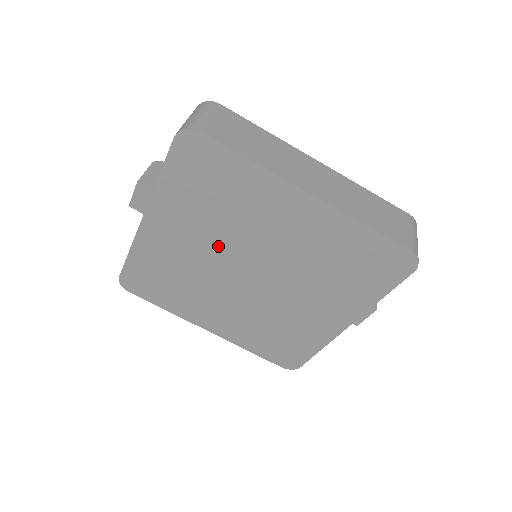
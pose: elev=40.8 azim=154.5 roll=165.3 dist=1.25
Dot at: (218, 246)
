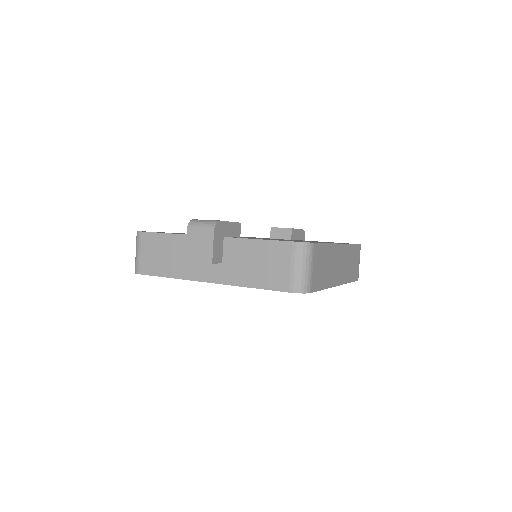
Dot at: occluded
